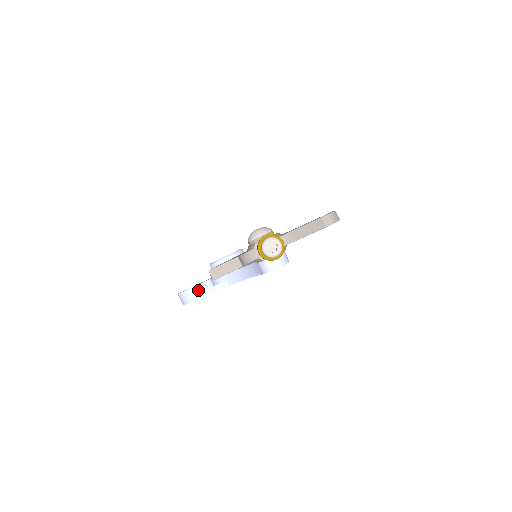
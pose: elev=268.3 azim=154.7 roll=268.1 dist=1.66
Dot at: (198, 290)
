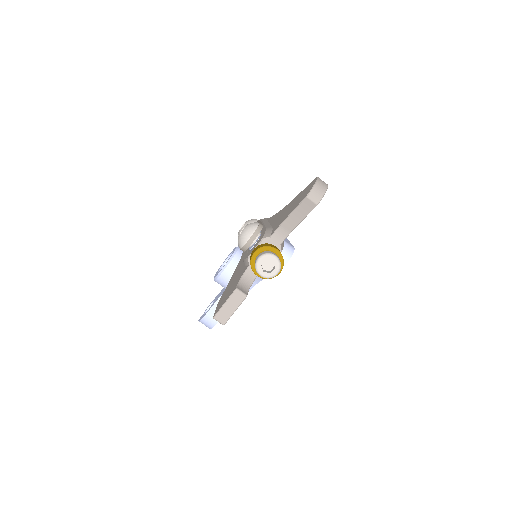
Dot at: occluded
